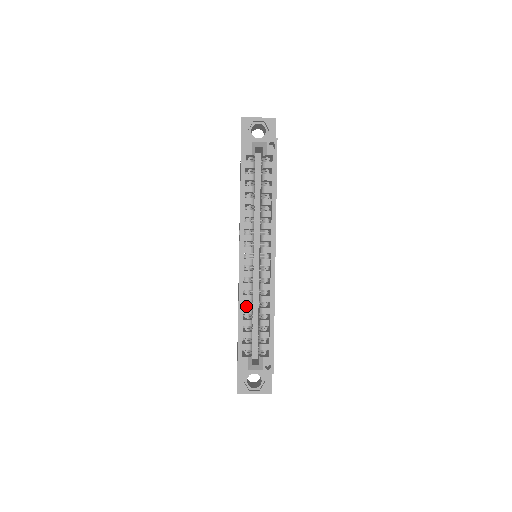
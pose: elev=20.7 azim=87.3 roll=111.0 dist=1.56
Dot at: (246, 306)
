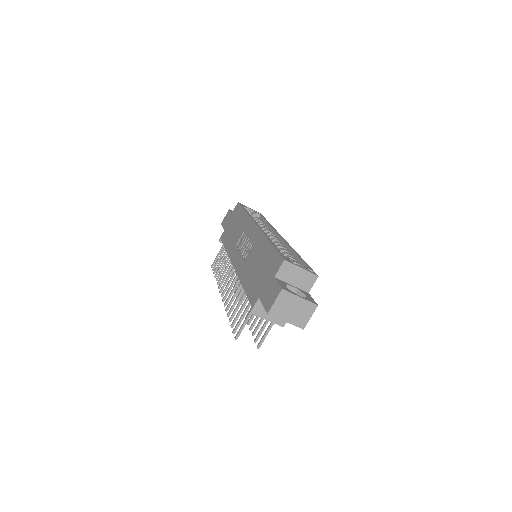
Dot at: occluded
